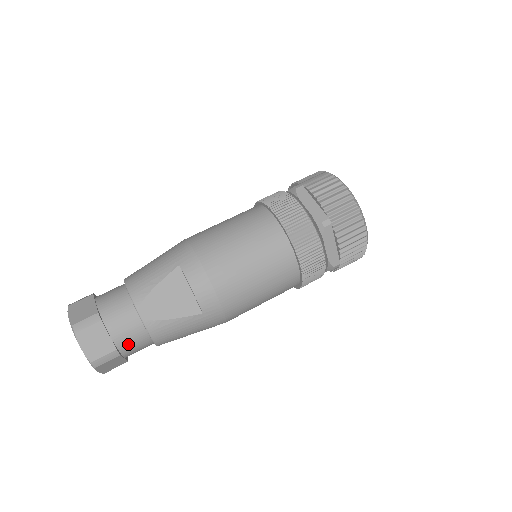
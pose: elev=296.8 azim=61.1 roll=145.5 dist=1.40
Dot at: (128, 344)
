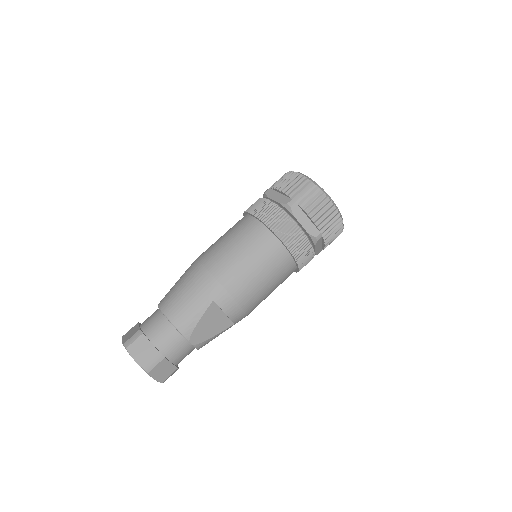
Dot at: (182, 359)
